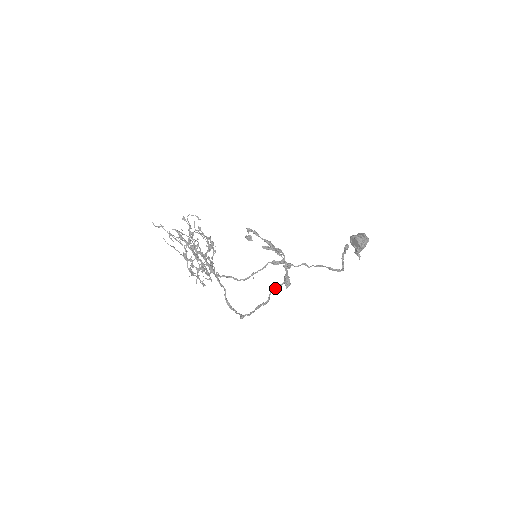
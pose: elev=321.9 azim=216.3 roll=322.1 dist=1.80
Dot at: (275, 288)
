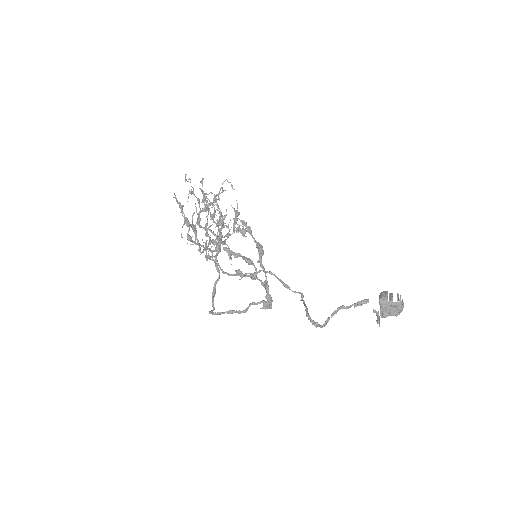
Dot at: (259, 302)
